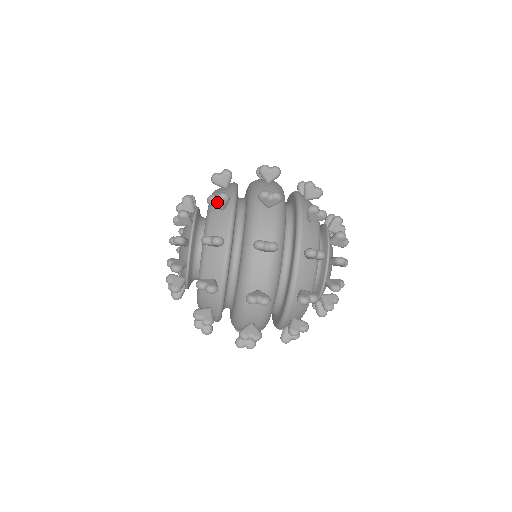
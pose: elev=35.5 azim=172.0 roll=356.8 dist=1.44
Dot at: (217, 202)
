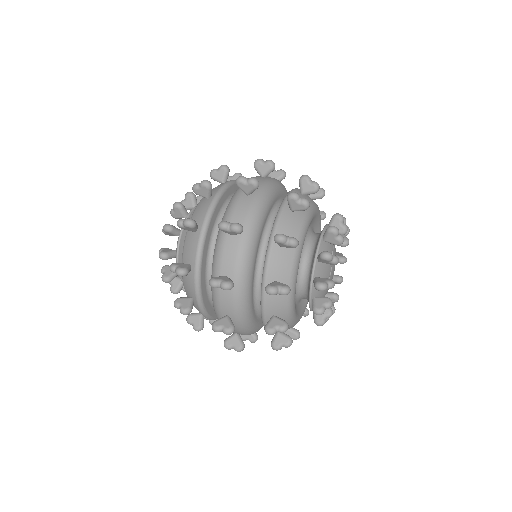
Dot at: (200, 190)
